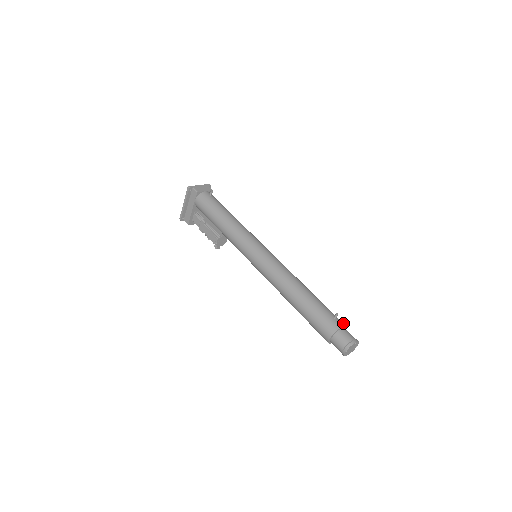
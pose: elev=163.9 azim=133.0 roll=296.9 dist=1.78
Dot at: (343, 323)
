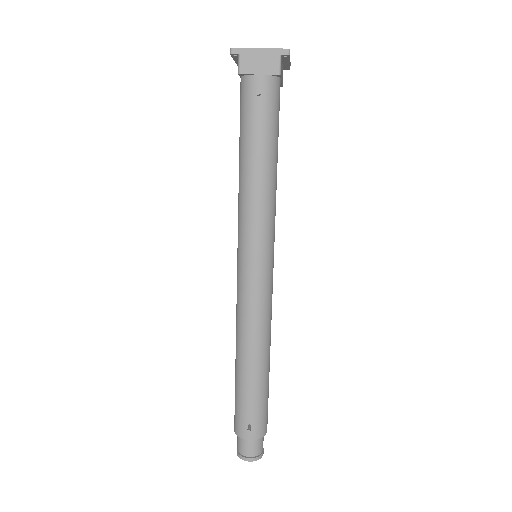
Dot at: (259, 434)
